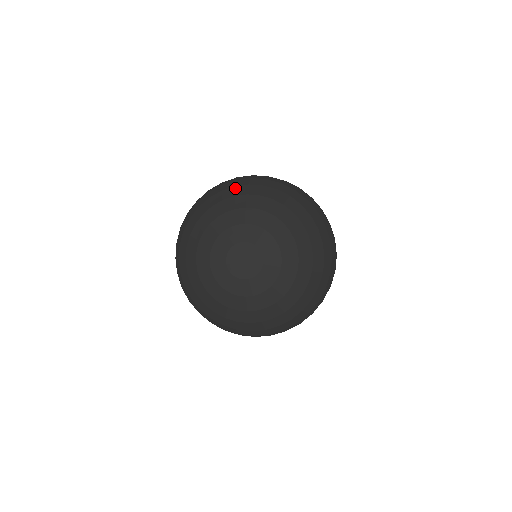
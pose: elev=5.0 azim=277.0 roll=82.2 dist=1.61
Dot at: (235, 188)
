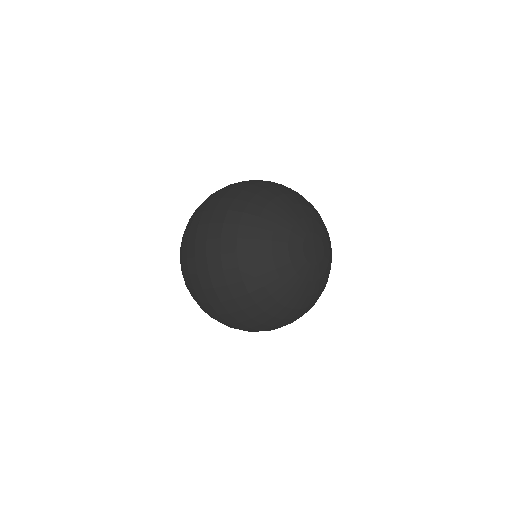
Dot at: (276, 187)
